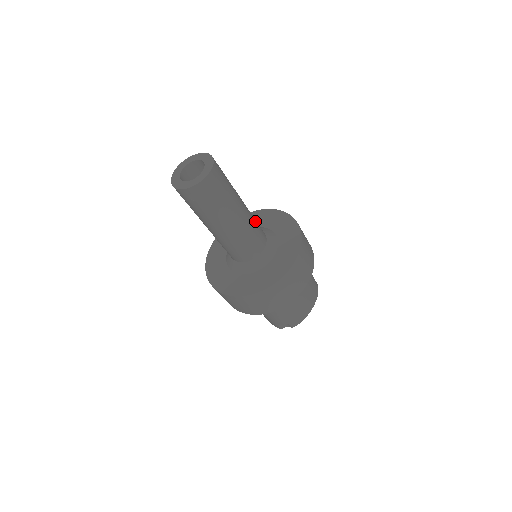
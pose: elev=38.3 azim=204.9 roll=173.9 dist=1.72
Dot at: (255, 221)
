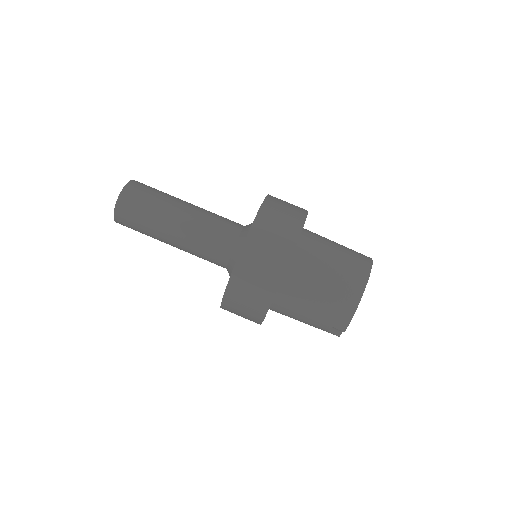
Dot at: (213, 220)
